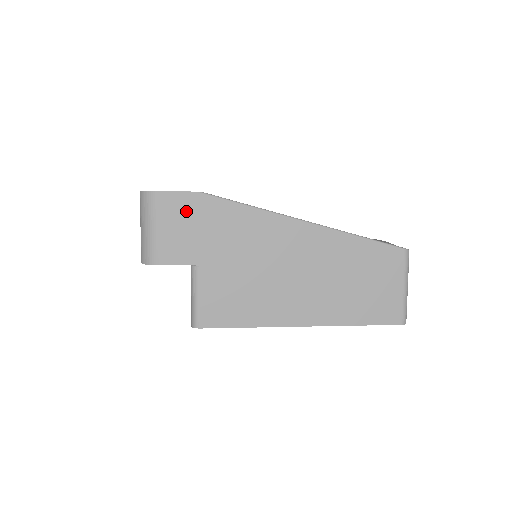
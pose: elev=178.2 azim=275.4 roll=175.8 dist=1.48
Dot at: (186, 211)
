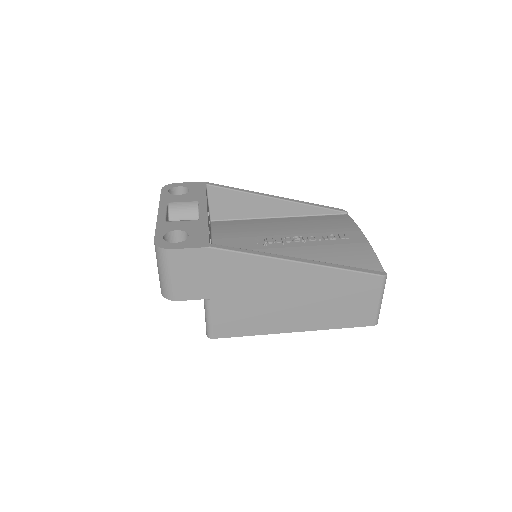
Dot at: (197, 262)
